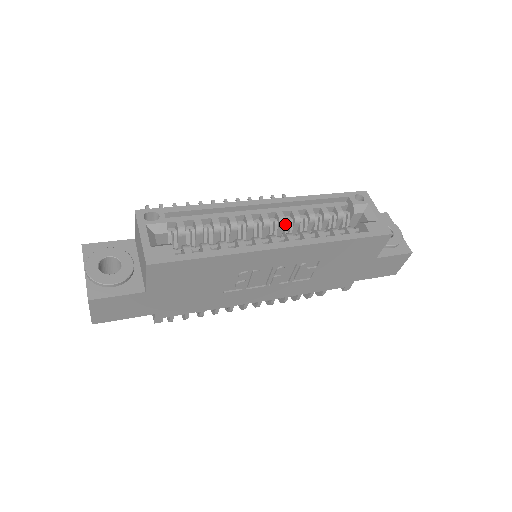
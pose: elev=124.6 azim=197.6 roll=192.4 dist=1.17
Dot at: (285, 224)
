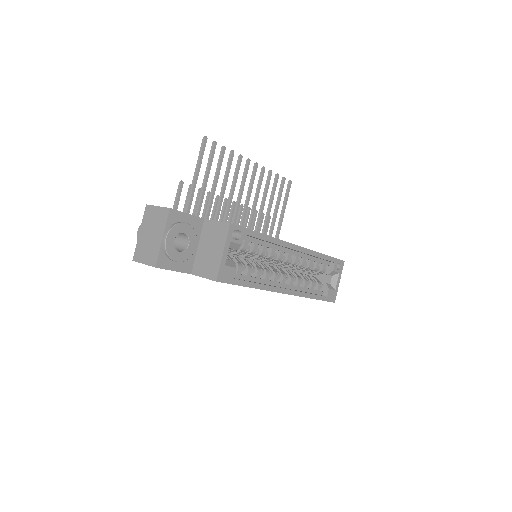
Dot at: (294, 264)
